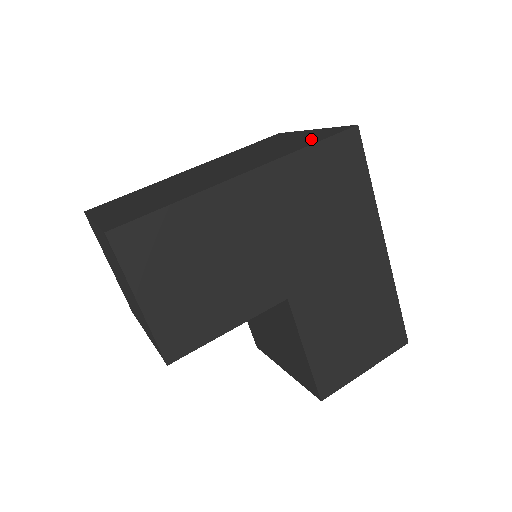
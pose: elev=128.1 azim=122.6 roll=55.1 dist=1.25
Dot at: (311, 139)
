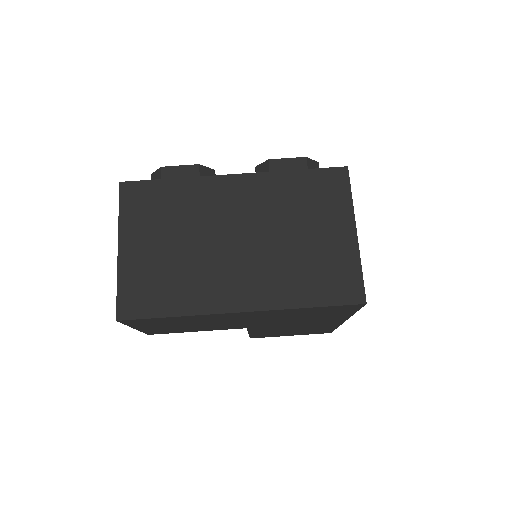
Dot at: (325, 283)
